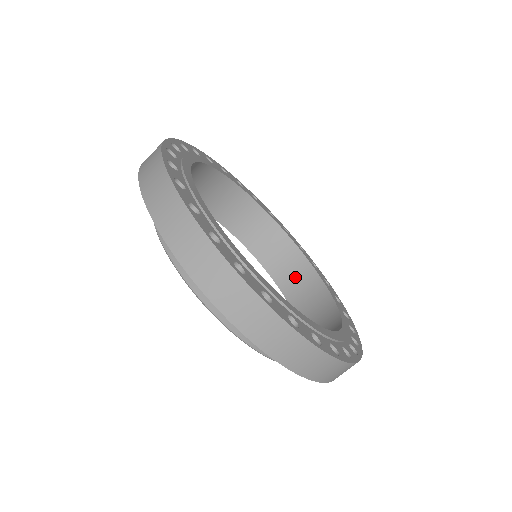
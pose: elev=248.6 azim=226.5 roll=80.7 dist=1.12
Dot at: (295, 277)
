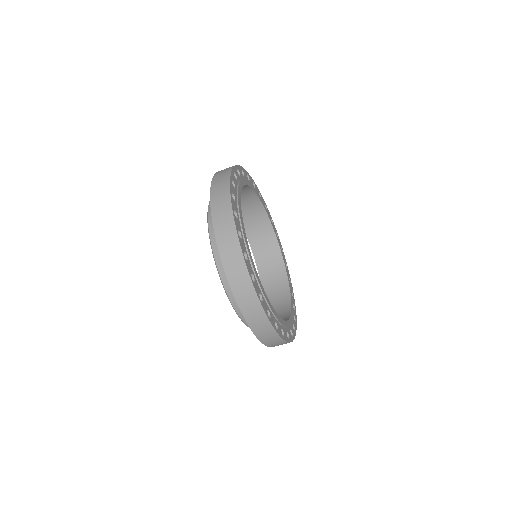
Dot at: (249, 210)
